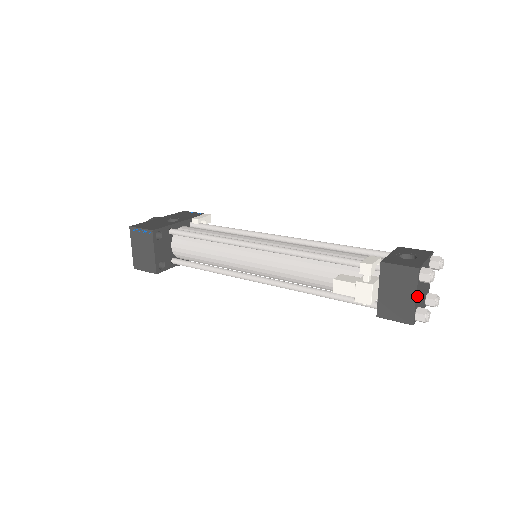
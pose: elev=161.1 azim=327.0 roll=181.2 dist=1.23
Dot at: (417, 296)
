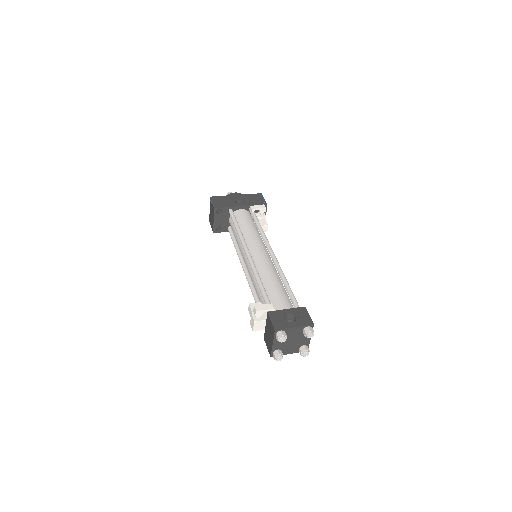
Dot at: (276, 343)
